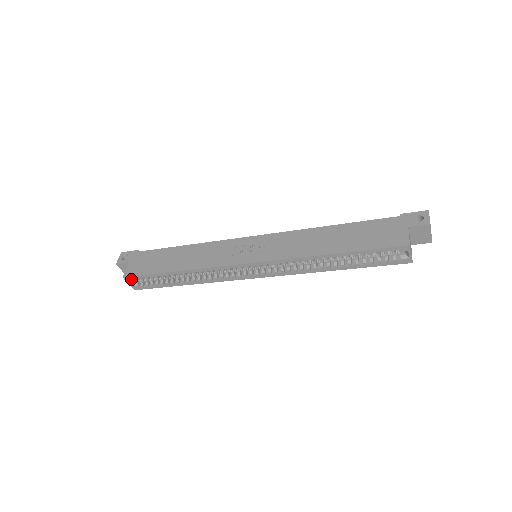
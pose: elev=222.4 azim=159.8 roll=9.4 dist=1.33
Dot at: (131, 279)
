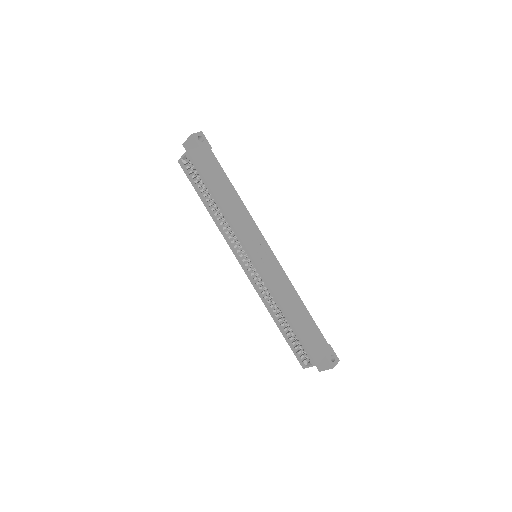
Dot at: (189, 158)
